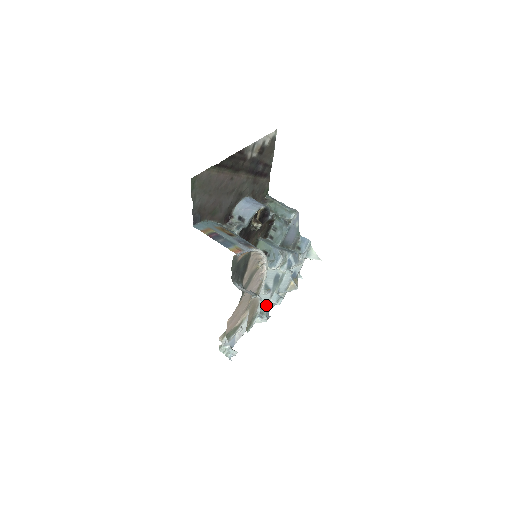
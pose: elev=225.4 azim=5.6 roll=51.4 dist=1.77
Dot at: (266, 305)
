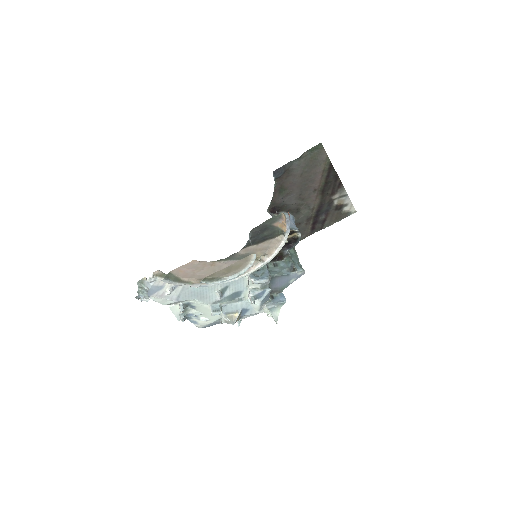
Dot at: (198, 306)
